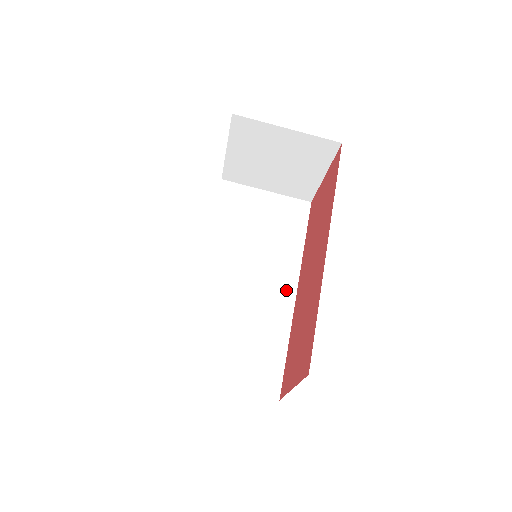
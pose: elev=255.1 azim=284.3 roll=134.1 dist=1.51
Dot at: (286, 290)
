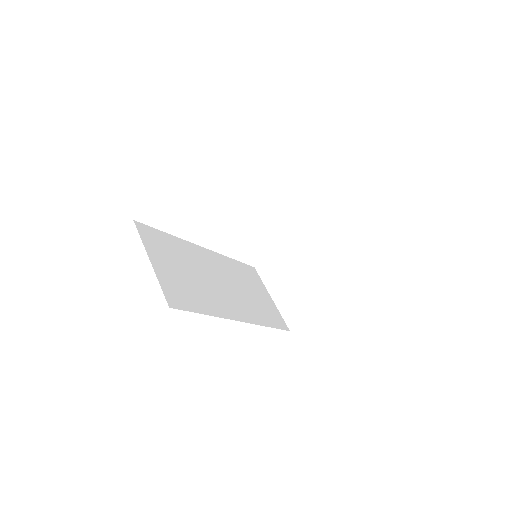
Dot at: (236, 313)
